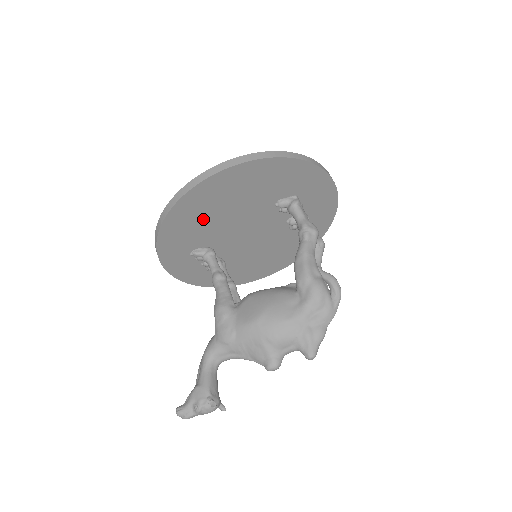
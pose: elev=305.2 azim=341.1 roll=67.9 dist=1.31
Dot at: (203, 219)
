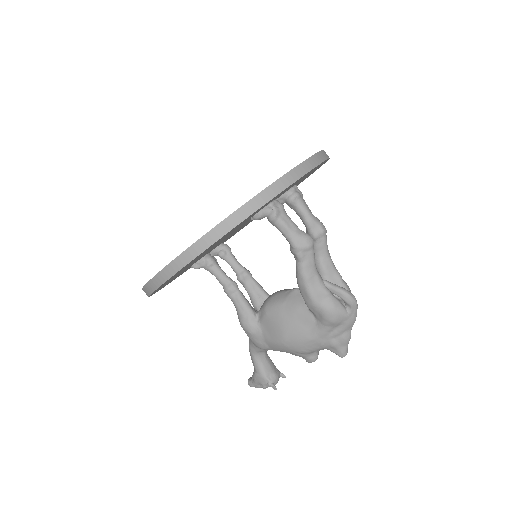
Dot at: (184, 269)
